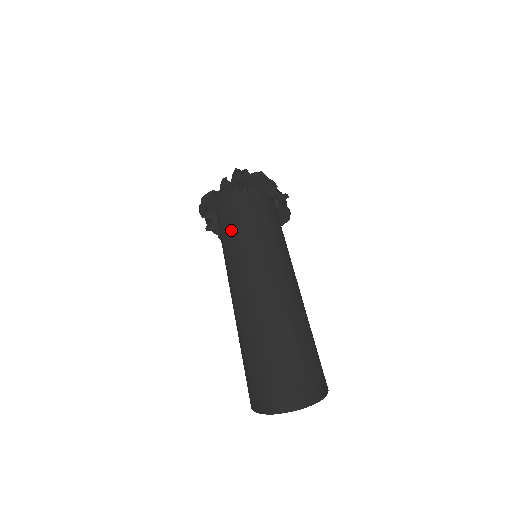
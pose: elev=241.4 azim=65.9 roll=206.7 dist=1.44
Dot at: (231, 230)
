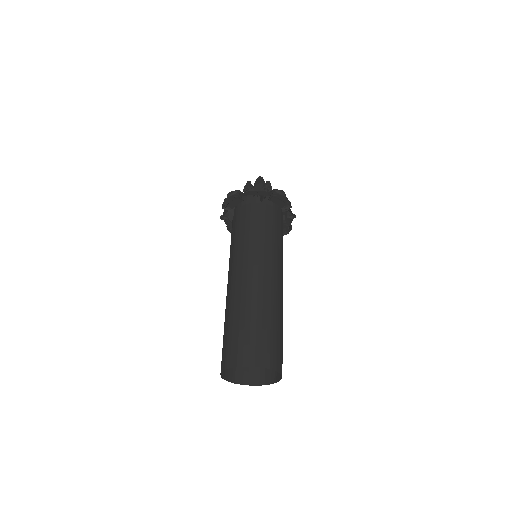
Dot at: (245, 229)
